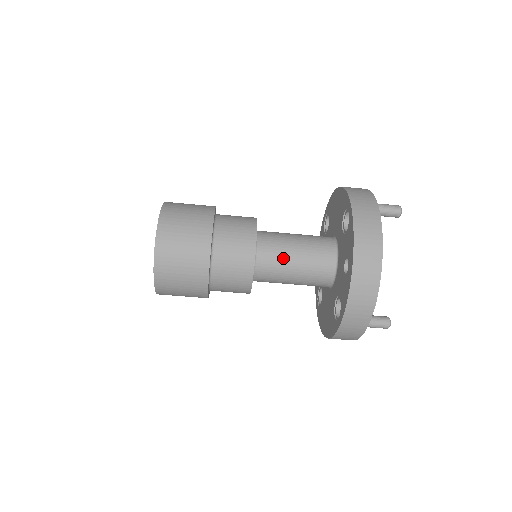
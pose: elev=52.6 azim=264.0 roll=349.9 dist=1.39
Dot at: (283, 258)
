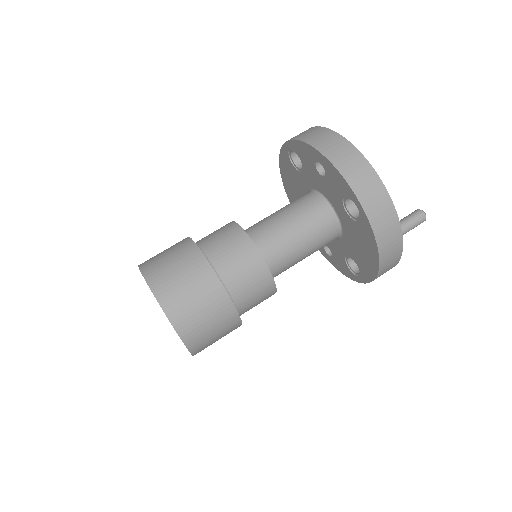
Dot at: (273, 224)
